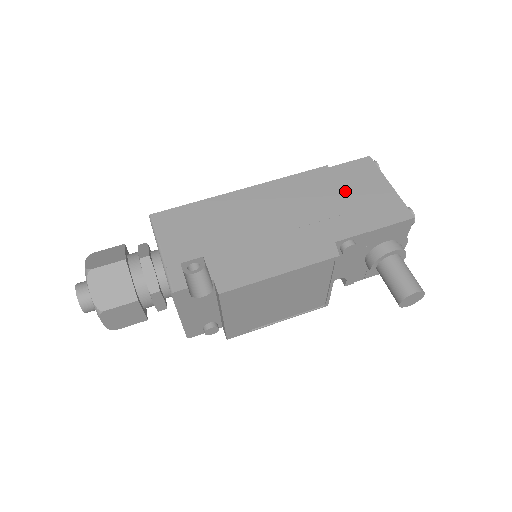
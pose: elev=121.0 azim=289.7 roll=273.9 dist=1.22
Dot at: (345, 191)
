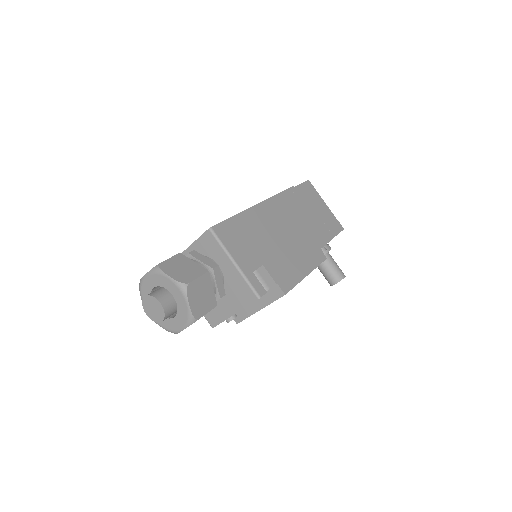
Dot at: (309, 208)
